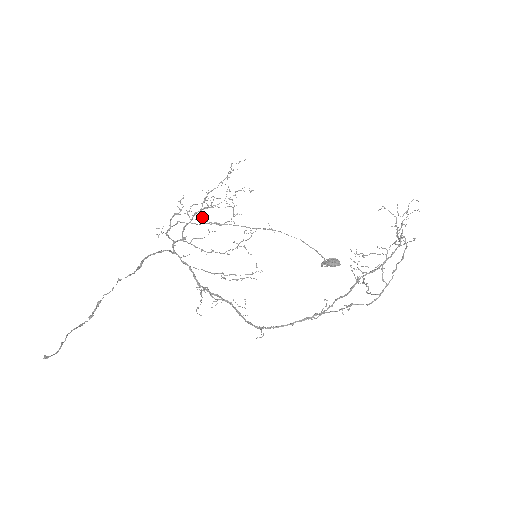
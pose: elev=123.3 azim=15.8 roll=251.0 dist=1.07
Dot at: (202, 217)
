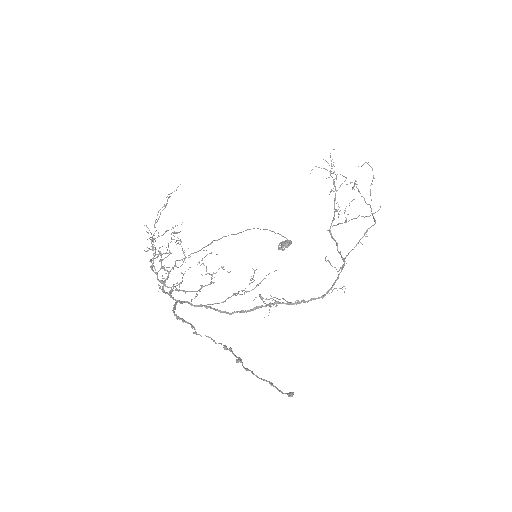
Dot at: (164, 265)
